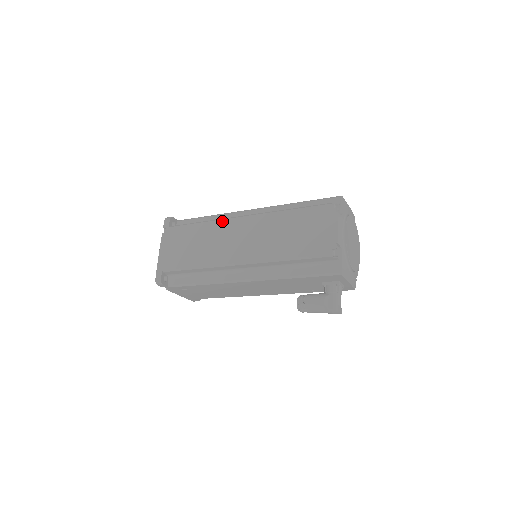
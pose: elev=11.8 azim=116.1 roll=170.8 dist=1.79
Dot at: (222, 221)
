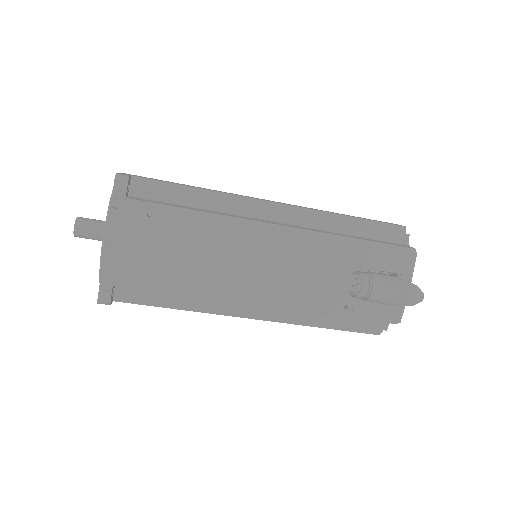
Dot at: occluded
